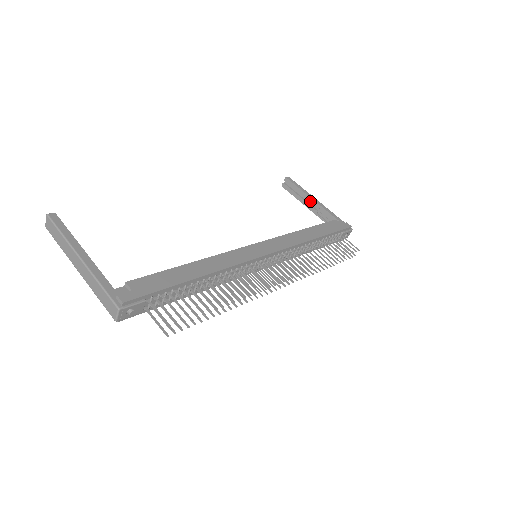
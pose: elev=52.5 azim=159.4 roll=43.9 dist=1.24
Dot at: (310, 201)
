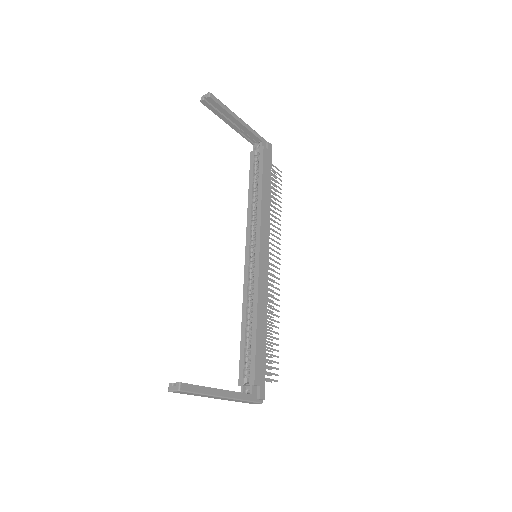
Dot at: (235, 122)
